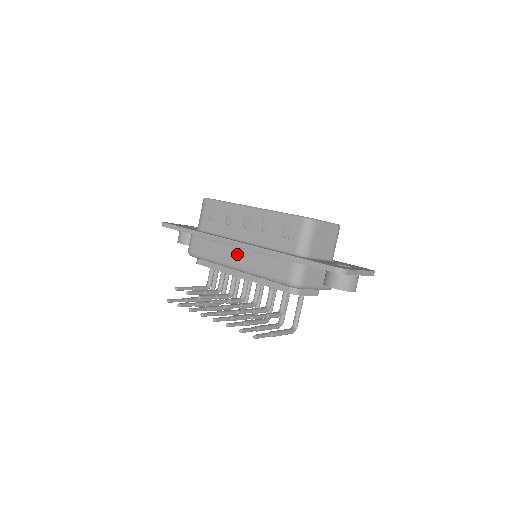
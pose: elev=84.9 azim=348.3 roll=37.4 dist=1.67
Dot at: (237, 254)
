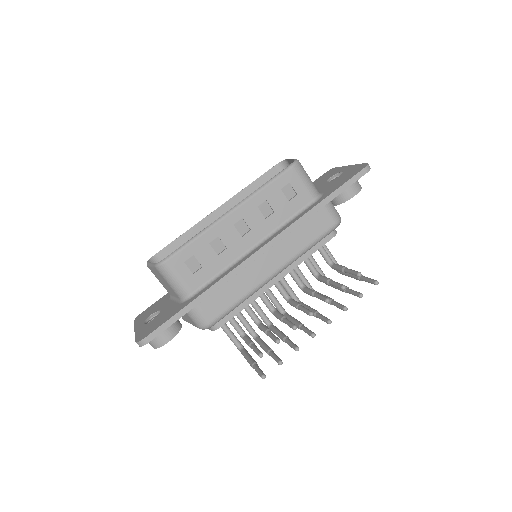
Dot at: (267, 261)
